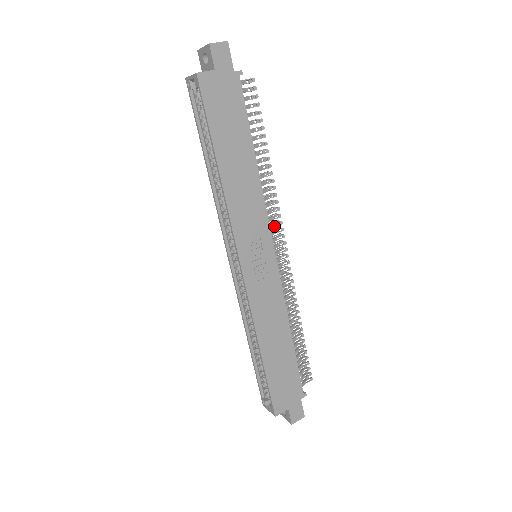
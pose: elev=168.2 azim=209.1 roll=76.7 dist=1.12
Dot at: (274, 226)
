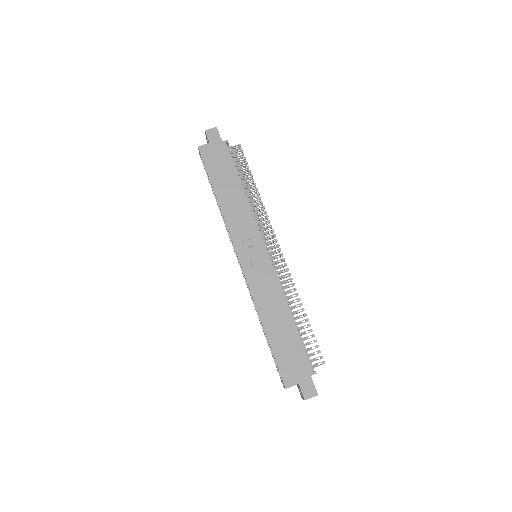
Dot at: (267, 233)
